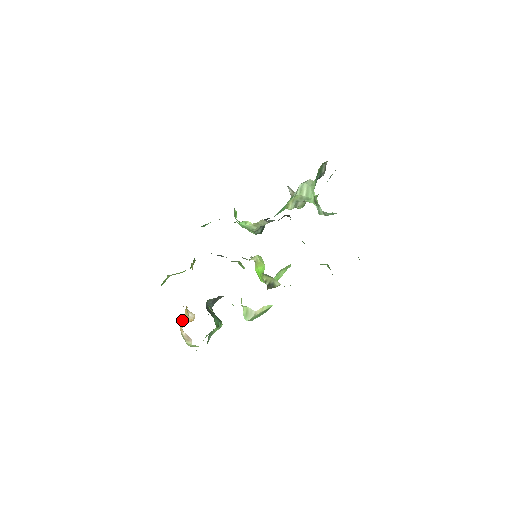
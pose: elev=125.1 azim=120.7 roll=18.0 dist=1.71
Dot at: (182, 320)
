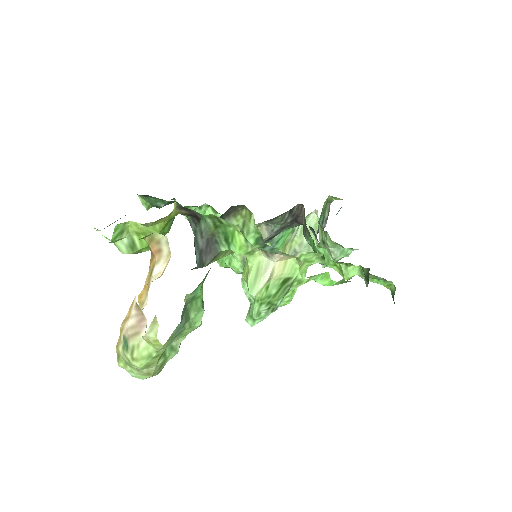
Dot at: occluded
